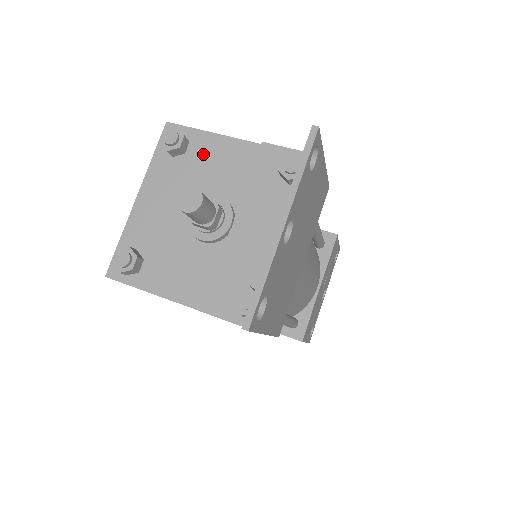
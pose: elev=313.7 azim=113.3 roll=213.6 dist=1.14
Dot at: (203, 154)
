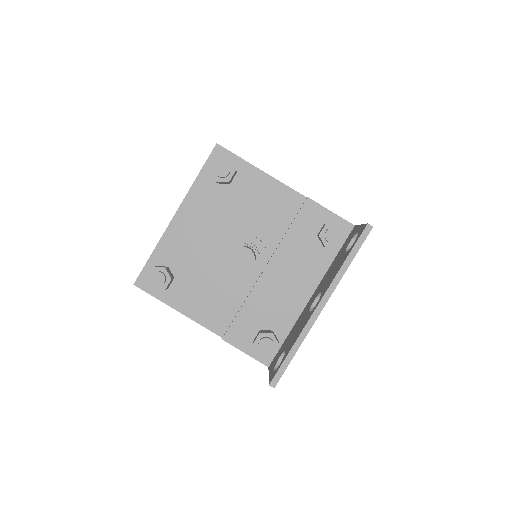
Dot at: (248, 190)
